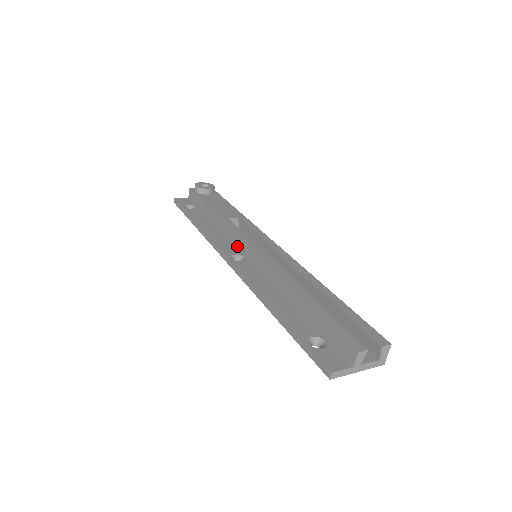
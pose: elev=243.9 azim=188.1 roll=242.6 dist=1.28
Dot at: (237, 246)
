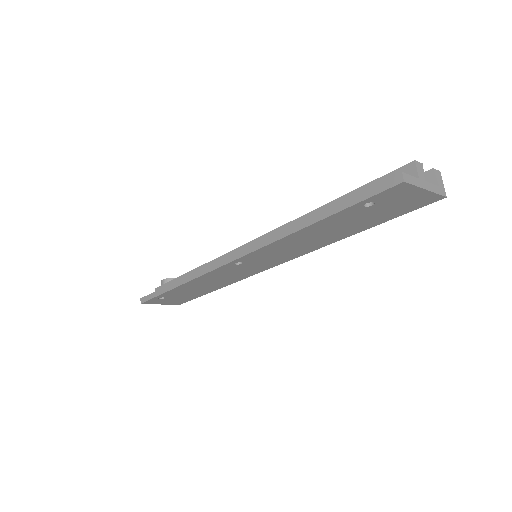
Dot at: occluded
